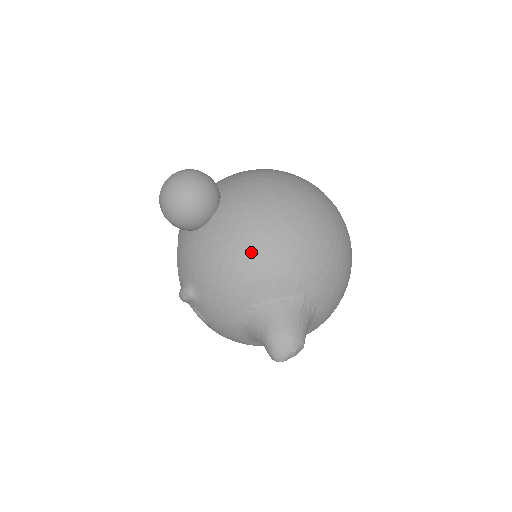
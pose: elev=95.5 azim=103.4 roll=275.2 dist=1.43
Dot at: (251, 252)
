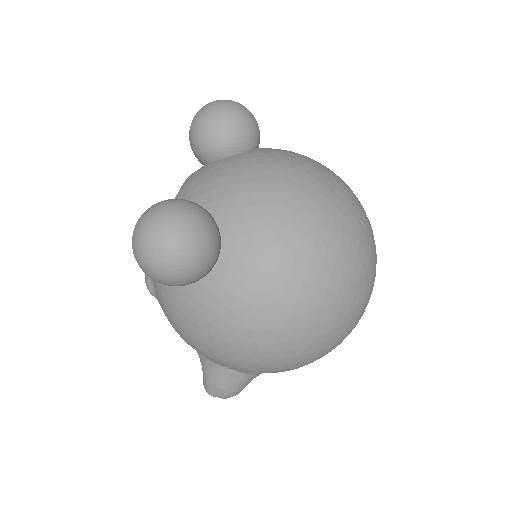
Dot at: (217, 346)
